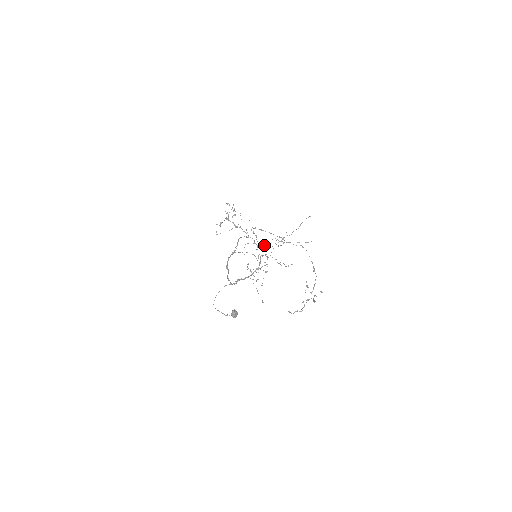
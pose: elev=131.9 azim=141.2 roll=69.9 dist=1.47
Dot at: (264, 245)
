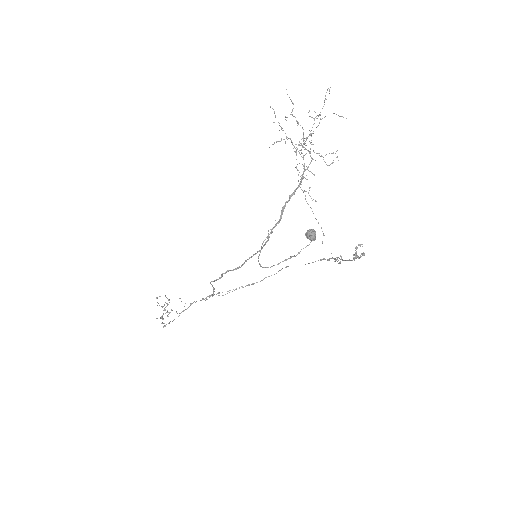
Dot at: occluded
